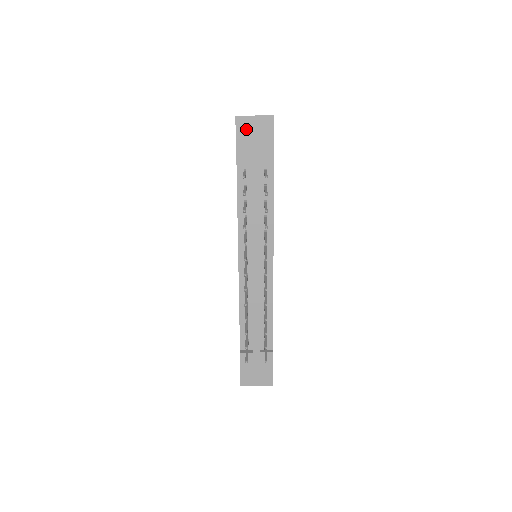
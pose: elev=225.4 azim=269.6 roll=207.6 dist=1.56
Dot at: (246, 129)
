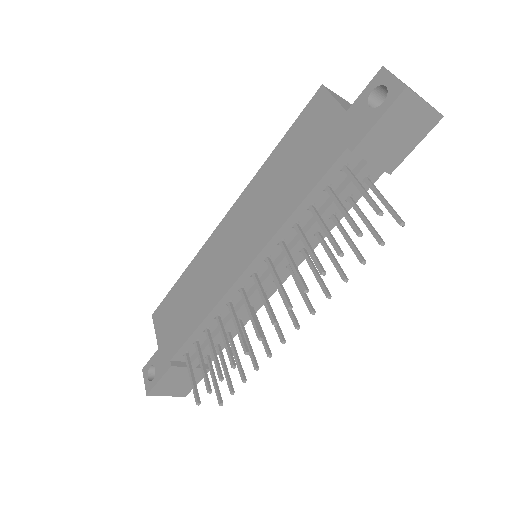
Dot at: (401, 114)
